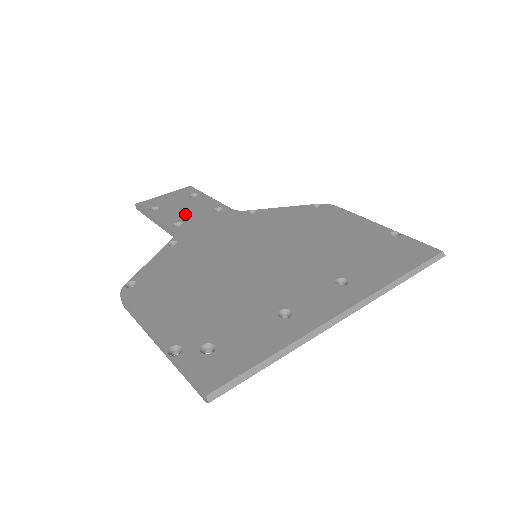
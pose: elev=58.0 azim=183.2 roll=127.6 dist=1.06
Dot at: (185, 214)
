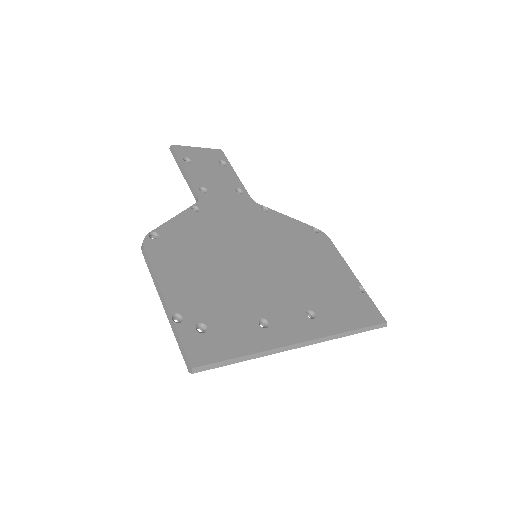
Dot at: (211, 181)
